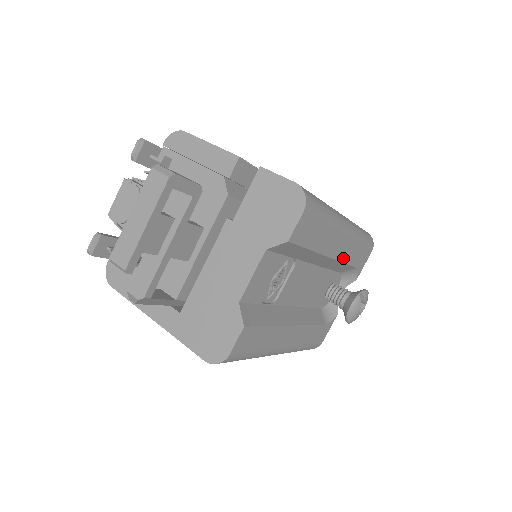
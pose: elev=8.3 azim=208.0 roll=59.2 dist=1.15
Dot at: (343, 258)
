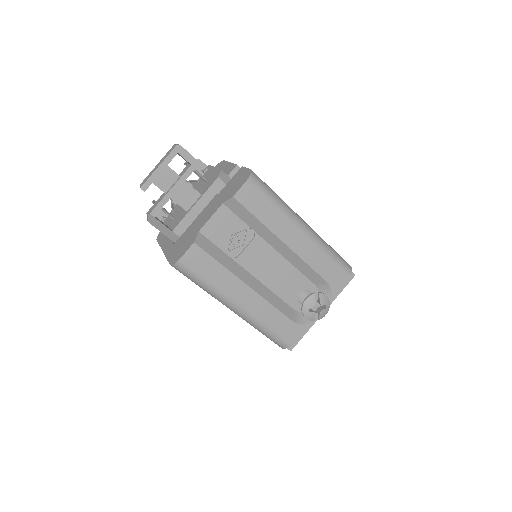
Dot at: (304, 257)
